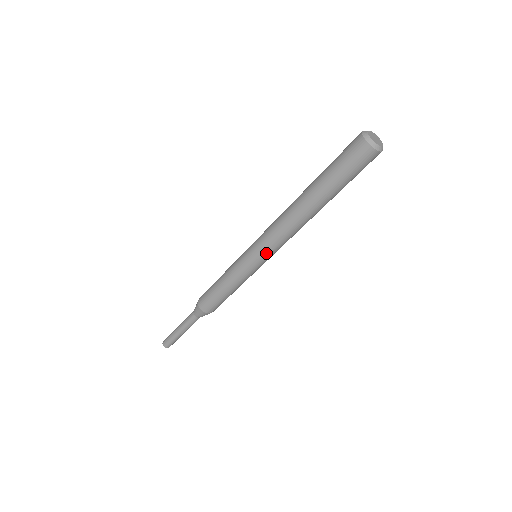
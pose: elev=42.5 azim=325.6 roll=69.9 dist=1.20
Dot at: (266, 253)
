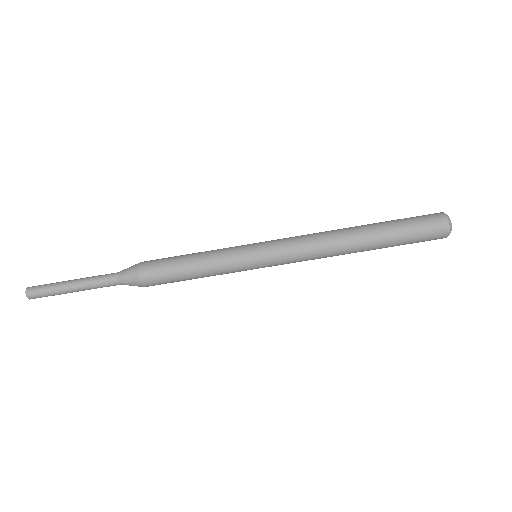
Dot at: (276, 245)
